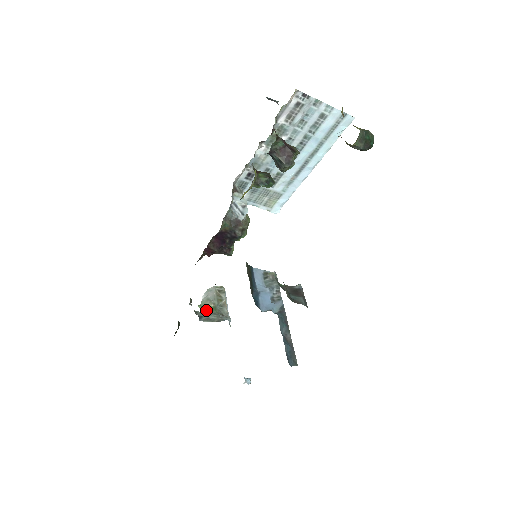
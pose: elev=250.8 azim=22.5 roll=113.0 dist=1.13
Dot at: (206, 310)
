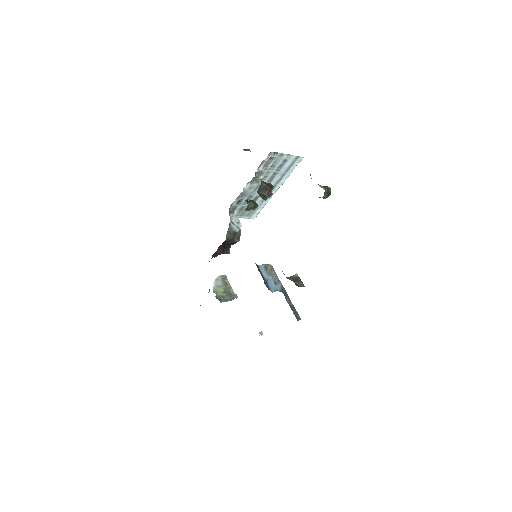
Dot at: (220, 294)
